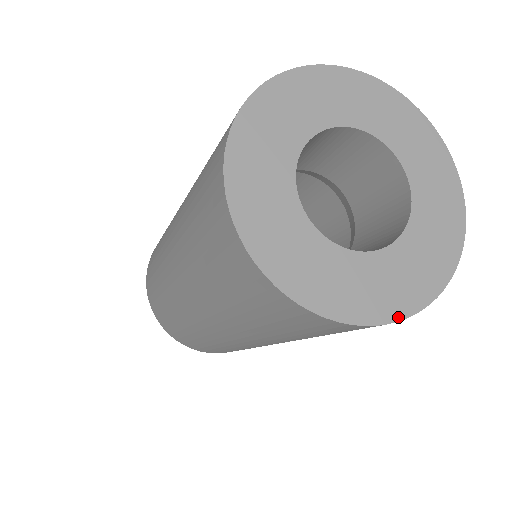
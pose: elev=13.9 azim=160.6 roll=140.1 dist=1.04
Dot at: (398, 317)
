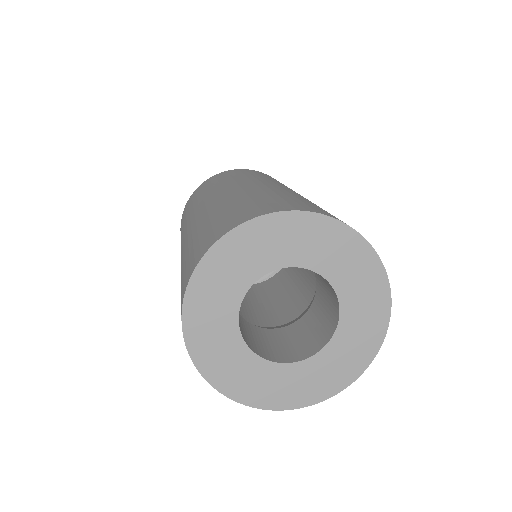
Dot at: (283, 408)
